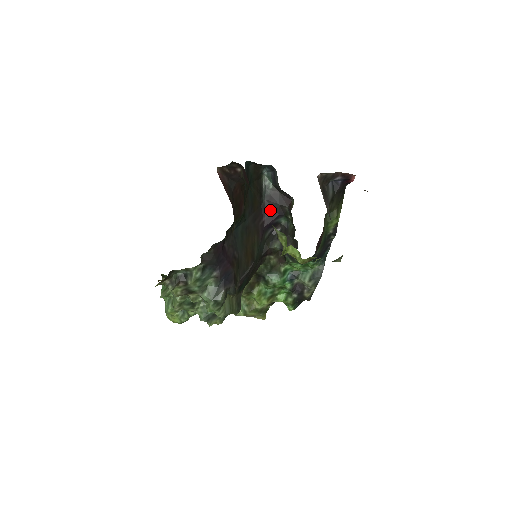
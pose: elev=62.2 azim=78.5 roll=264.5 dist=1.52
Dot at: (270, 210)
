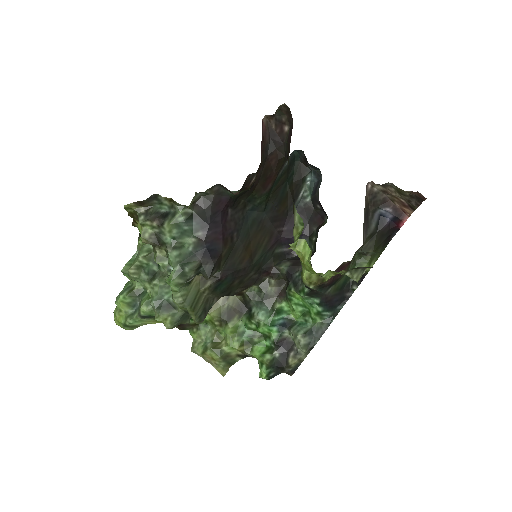
Dot at: occluded
